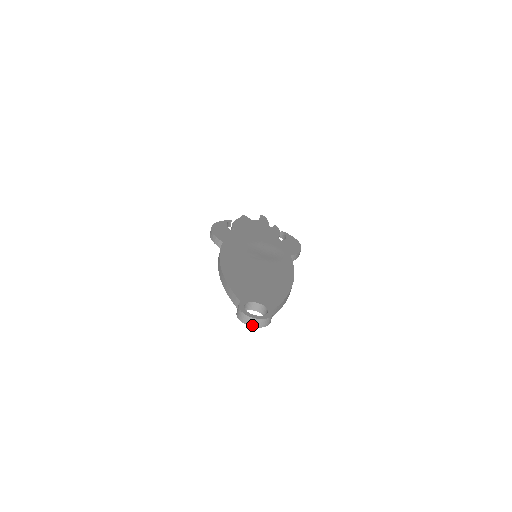
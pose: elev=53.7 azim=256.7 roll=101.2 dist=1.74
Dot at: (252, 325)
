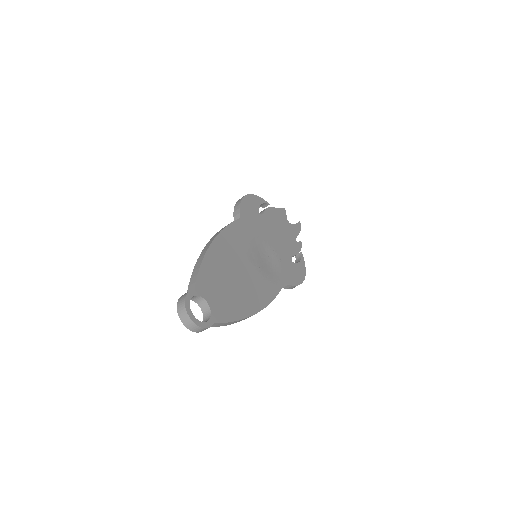
Dot at: (182, 320)
